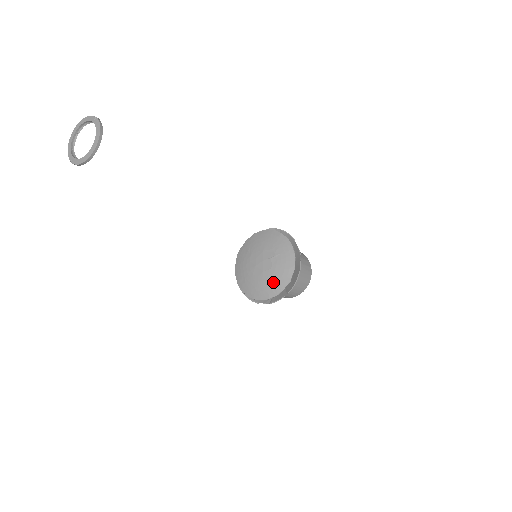
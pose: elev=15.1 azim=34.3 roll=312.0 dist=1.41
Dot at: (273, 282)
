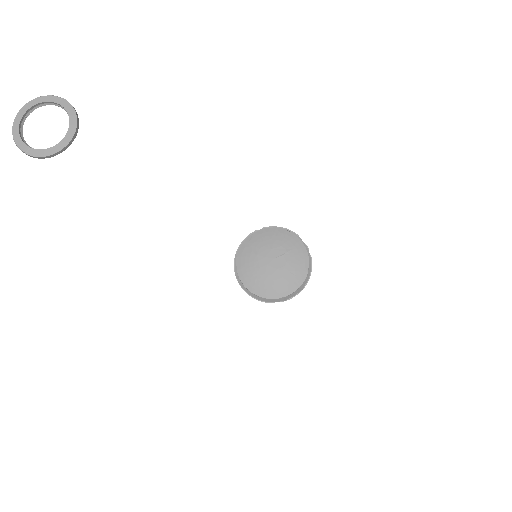
Dot at: (290, 278)
